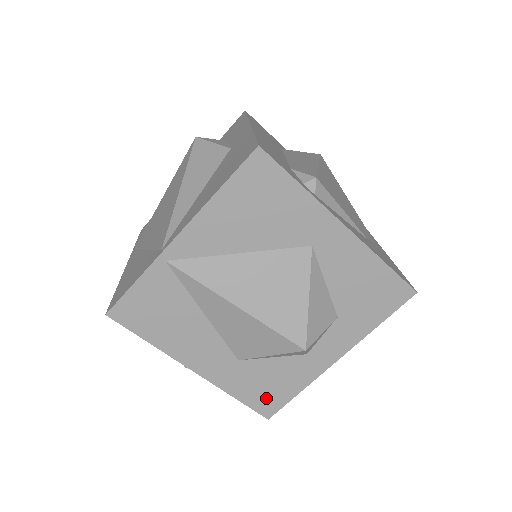
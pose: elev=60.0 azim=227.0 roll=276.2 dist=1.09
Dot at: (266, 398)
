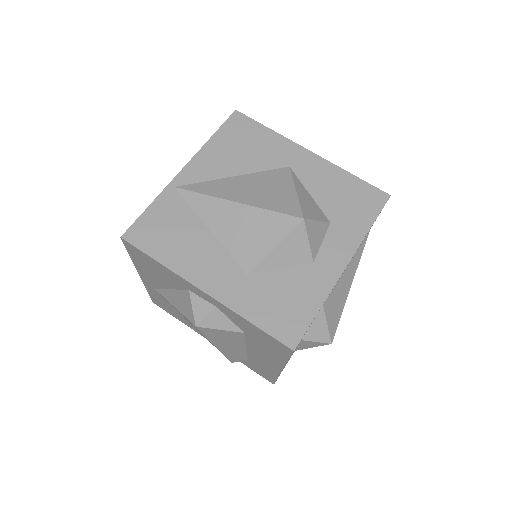
Dot at: (285, 320)
